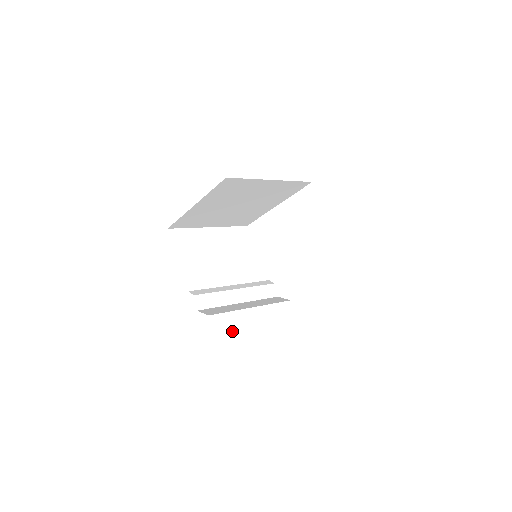
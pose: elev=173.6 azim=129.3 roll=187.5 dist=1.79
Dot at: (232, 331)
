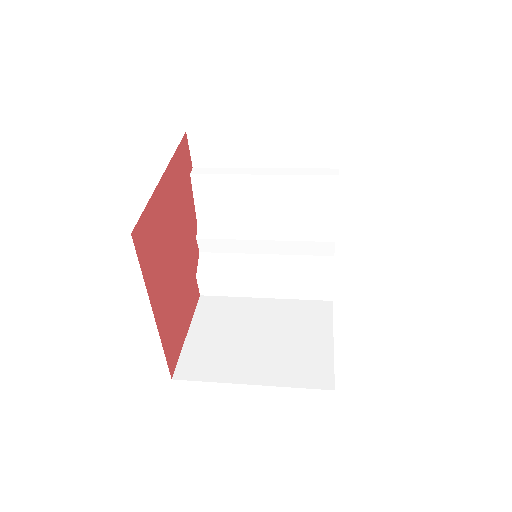
Dot at: (226, 294)
